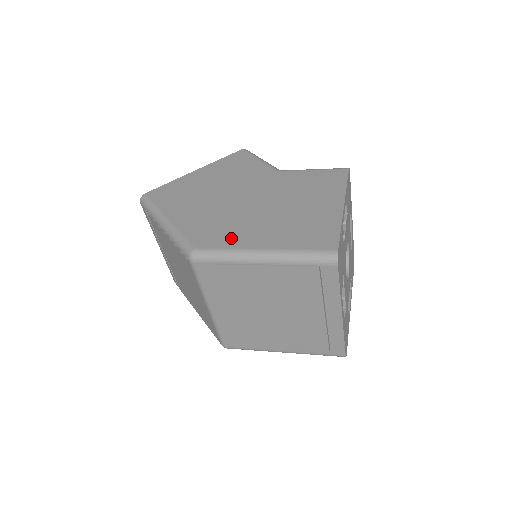
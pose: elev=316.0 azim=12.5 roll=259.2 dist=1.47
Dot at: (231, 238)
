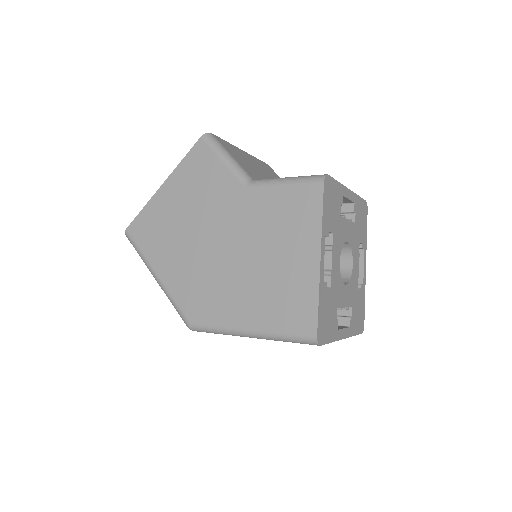
Dot at: (218, 310)
